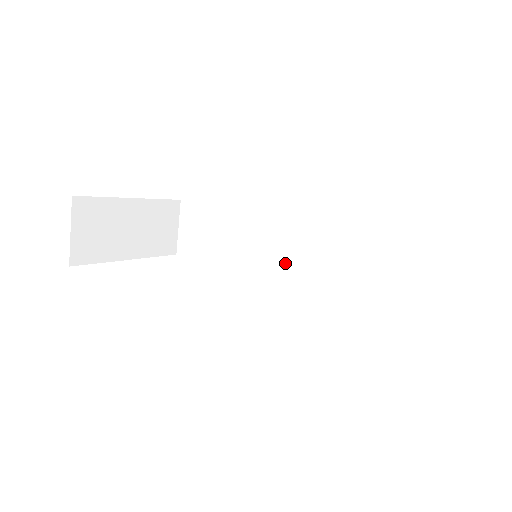
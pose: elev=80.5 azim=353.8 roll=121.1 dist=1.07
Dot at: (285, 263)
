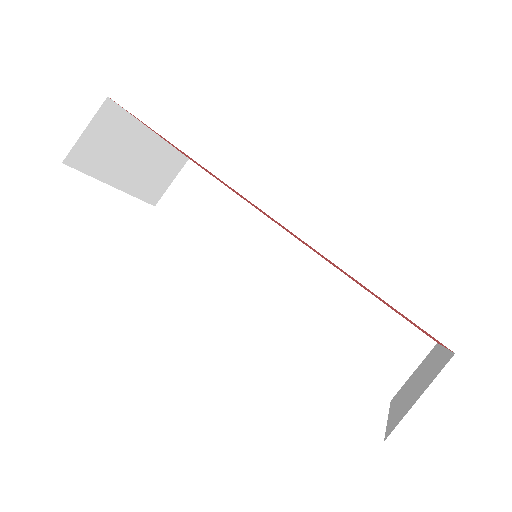
Dot at: (263, 273)
